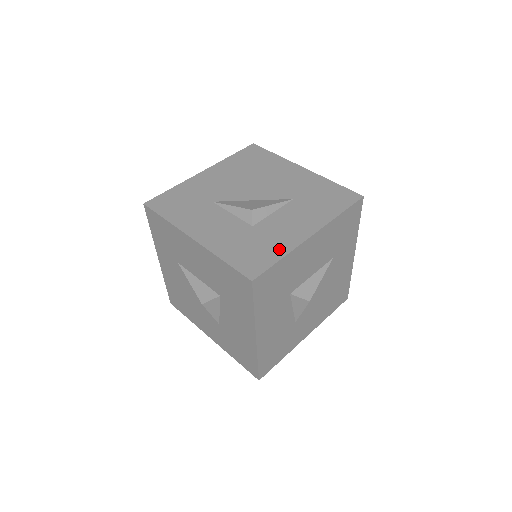
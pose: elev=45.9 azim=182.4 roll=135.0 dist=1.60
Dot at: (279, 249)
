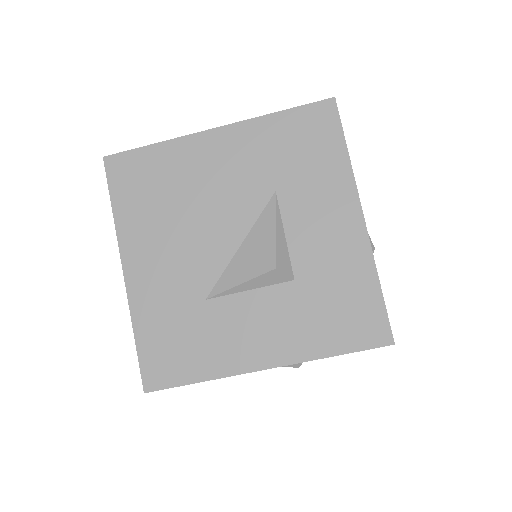
Dot at: (361, 276)
